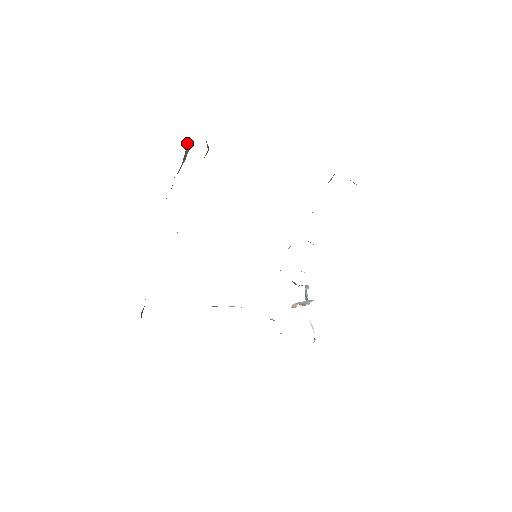
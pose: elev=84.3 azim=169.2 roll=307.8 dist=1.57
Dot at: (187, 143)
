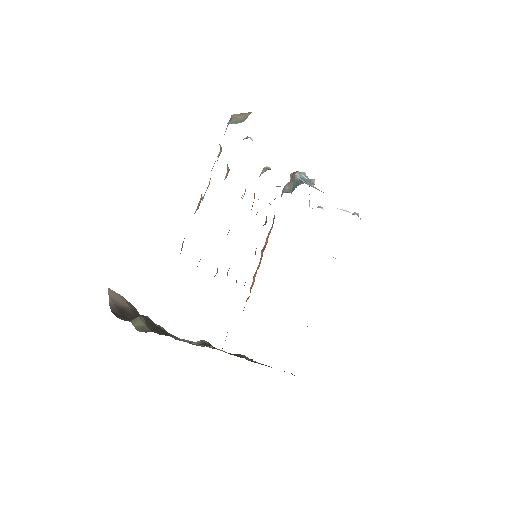
Dot at: (109, 302)
